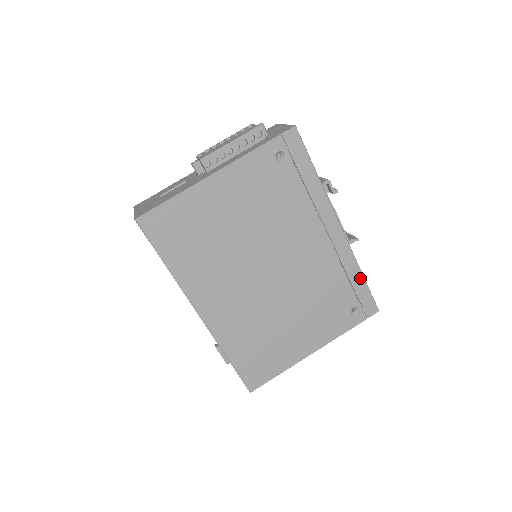
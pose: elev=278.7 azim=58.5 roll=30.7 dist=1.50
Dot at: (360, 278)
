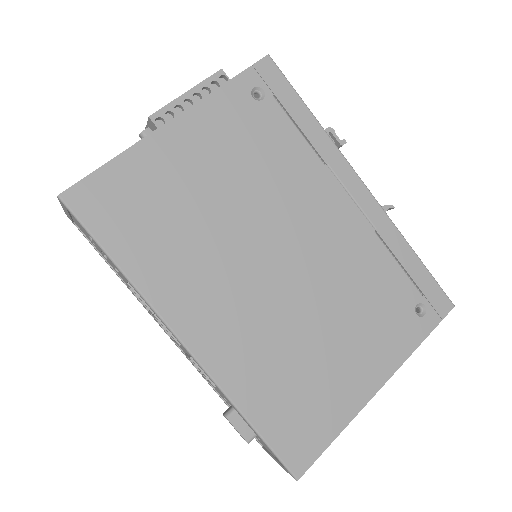
Dot at: (412, 257)
